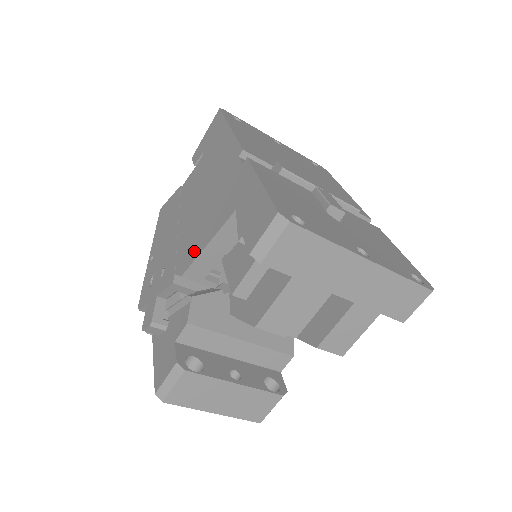
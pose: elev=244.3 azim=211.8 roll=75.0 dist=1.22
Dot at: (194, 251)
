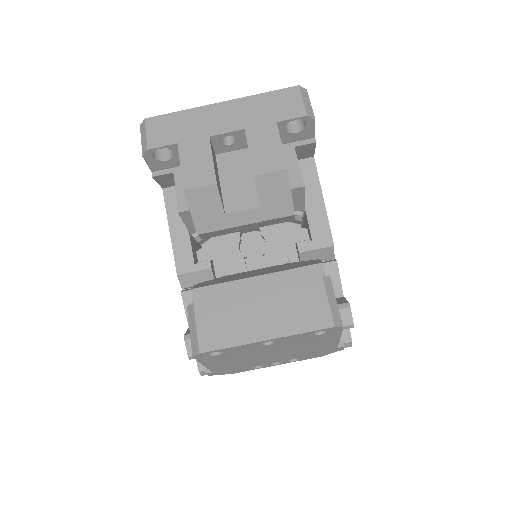
Dot at: occluded
